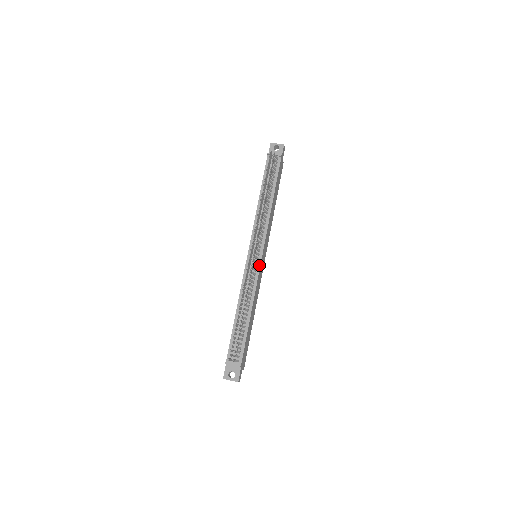
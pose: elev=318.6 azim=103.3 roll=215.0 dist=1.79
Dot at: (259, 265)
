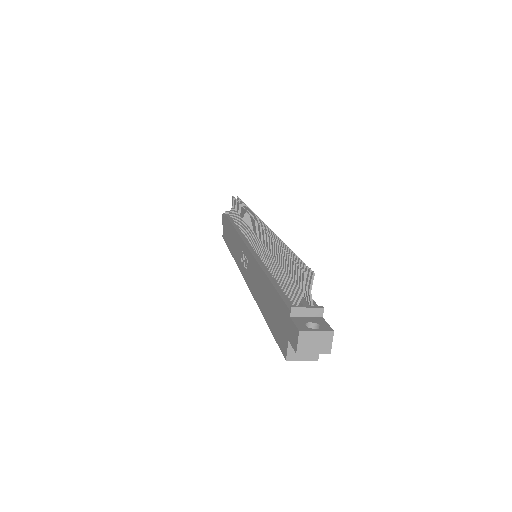
Dot at: occluded
